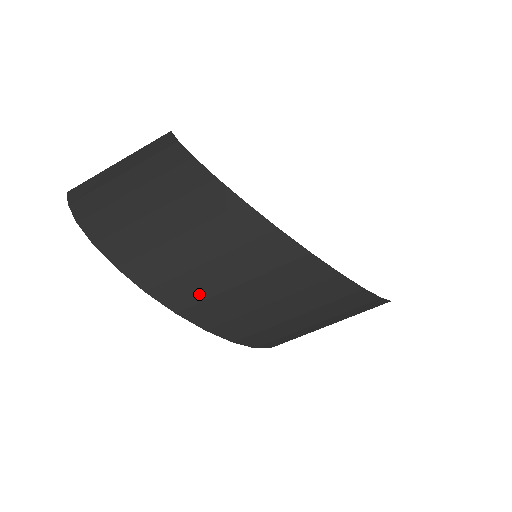
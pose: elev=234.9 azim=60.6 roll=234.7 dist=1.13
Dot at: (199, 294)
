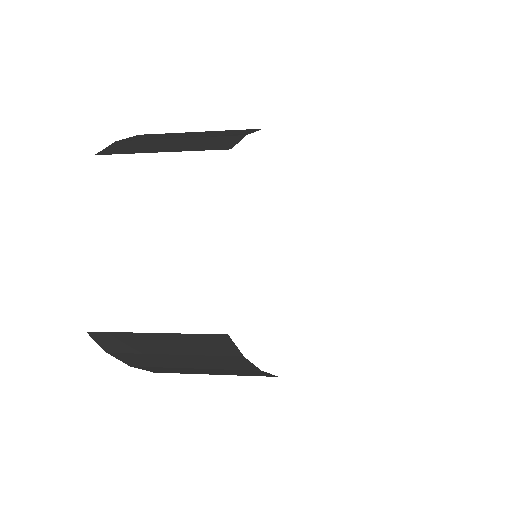
Dot at: occluded
